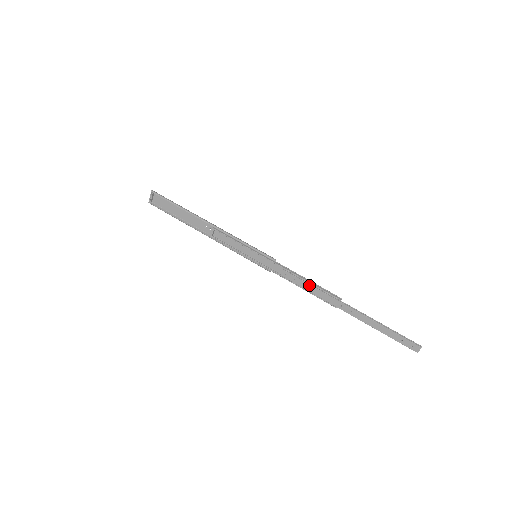
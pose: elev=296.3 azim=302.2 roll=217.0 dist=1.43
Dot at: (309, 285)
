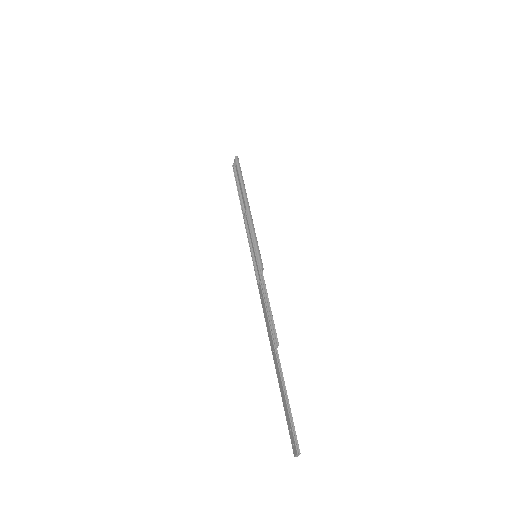
Dot at: (266, 311)
